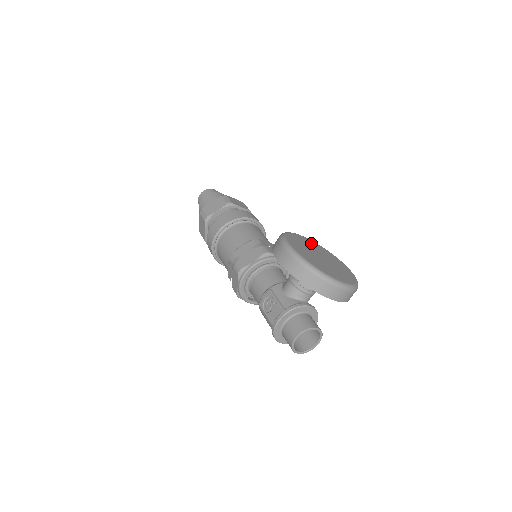
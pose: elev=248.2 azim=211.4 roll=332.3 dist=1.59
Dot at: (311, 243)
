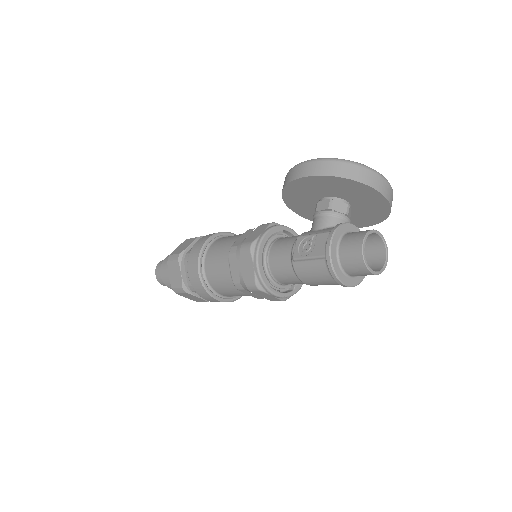
Dot at: occluded
